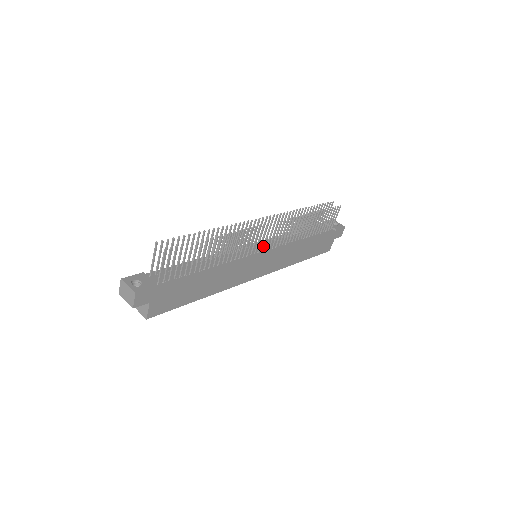
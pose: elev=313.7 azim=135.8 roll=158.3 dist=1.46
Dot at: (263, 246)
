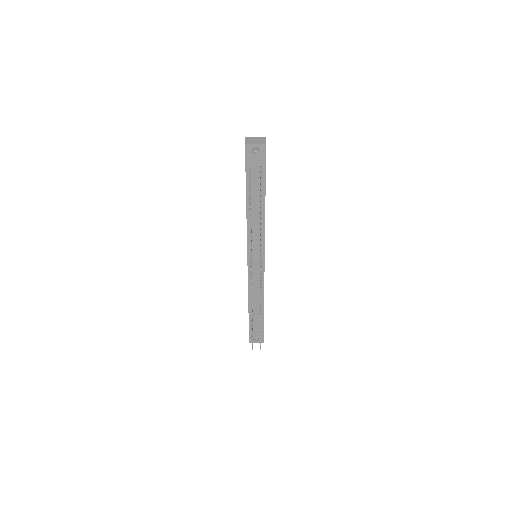
Dot at: occluded
